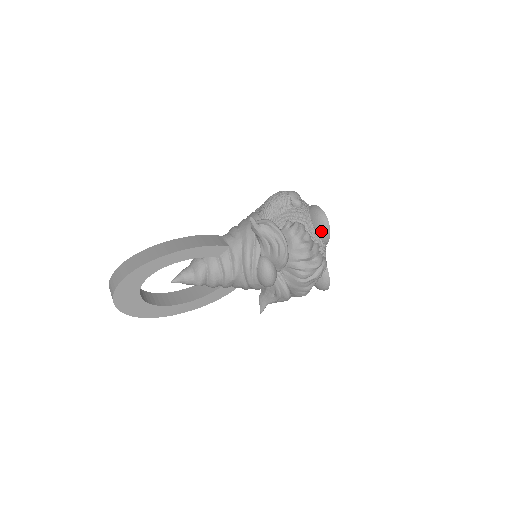
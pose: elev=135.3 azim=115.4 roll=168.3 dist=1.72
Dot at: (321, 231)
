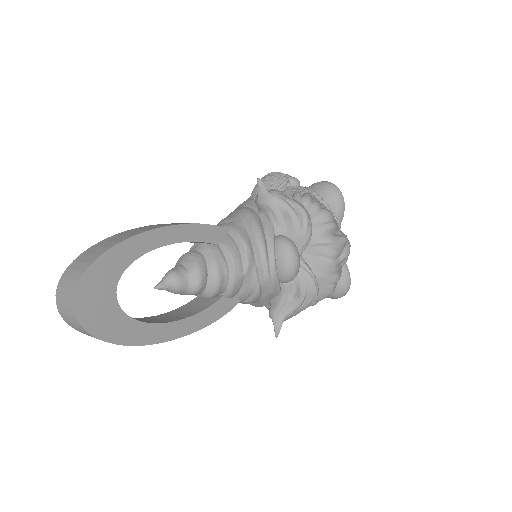
Dot at: (334, 203)
